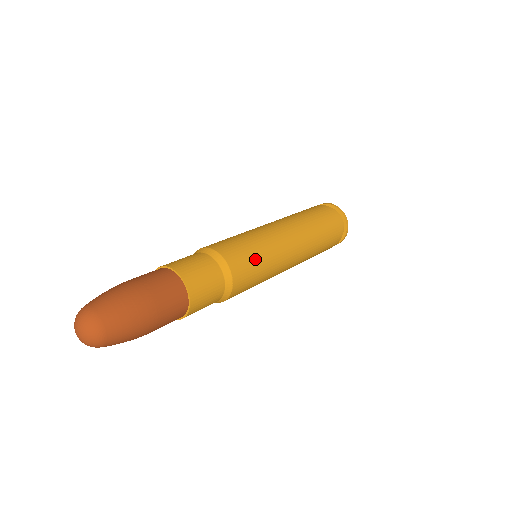
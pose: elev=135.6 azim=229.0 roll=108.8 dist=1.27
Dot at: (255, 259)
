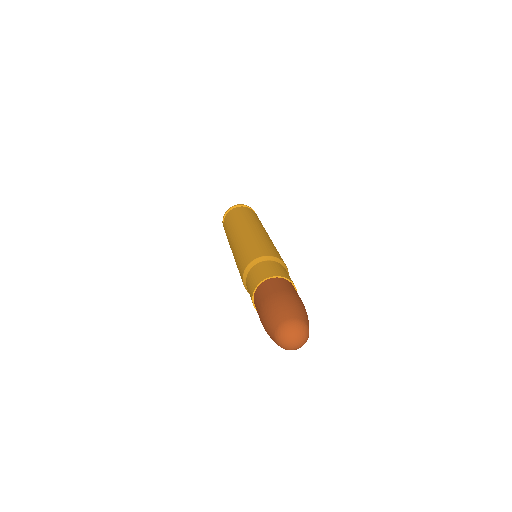
Dot at: (278, 252)
